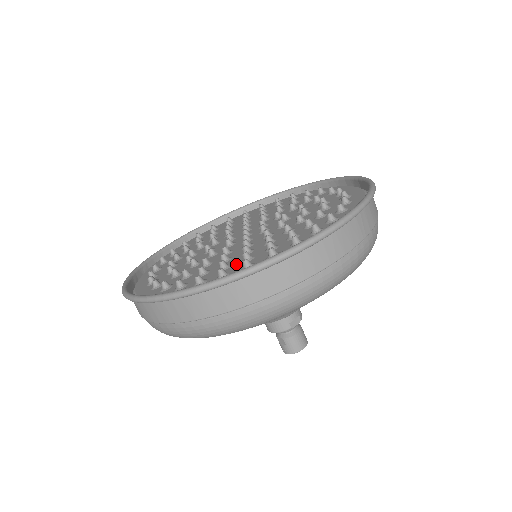
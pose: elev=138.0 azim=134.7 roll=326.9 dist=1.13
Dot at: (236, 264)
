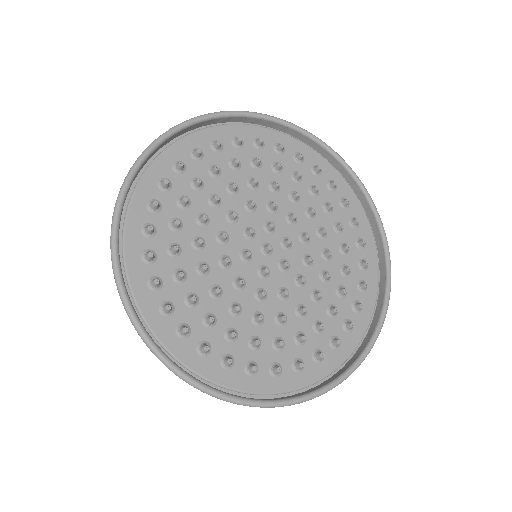
Dot at: (327, 320)
